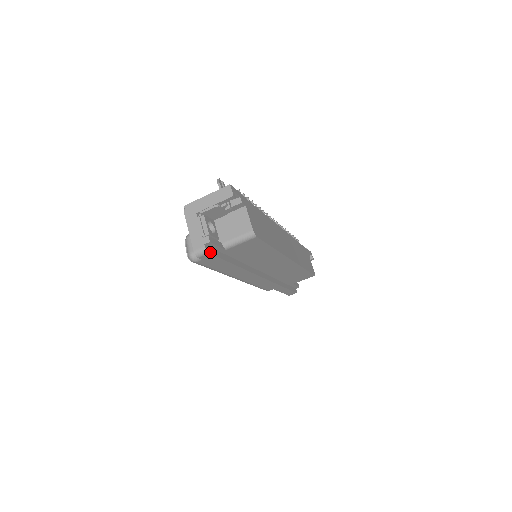
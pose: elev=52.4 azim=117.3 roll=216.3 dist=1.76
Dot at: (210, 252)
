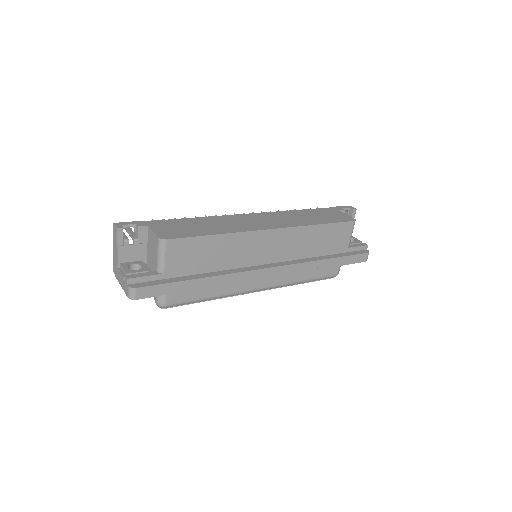
Dot at: (139, 287)
